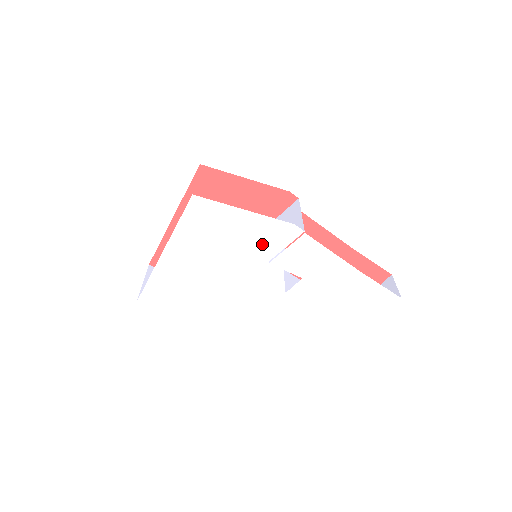
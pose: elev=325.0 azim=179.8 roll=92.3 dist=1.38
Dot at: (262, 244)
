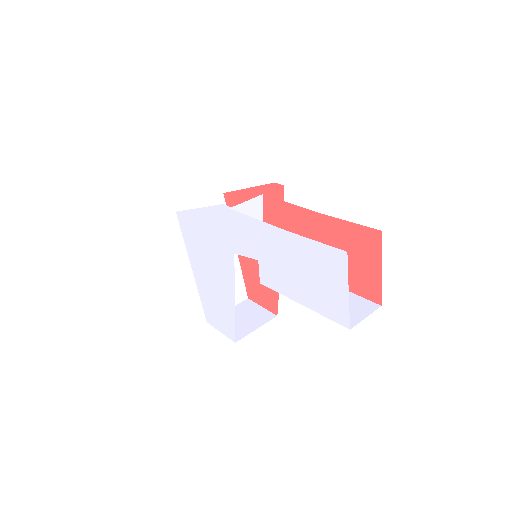
Dot at: (222, 235)
